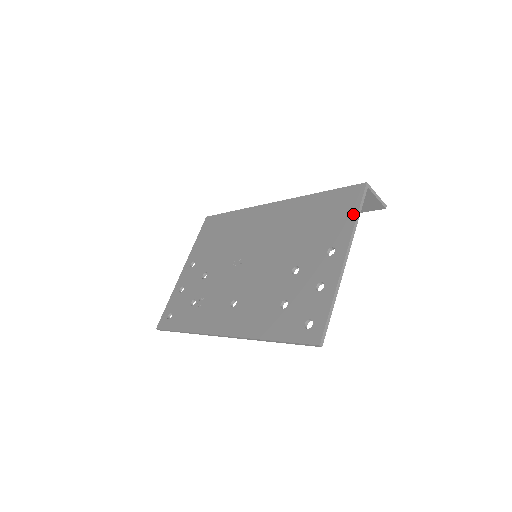
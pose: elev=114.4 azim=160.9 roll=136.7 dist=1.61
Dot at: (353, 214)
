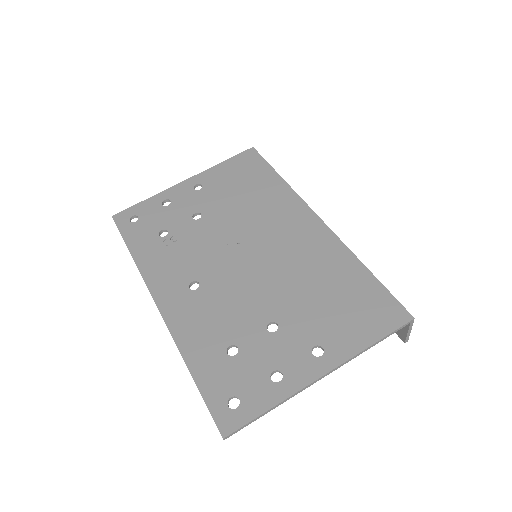
Dot at: (372, 337)
